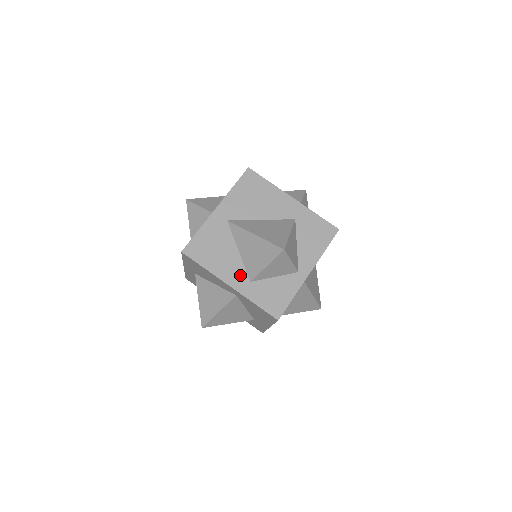
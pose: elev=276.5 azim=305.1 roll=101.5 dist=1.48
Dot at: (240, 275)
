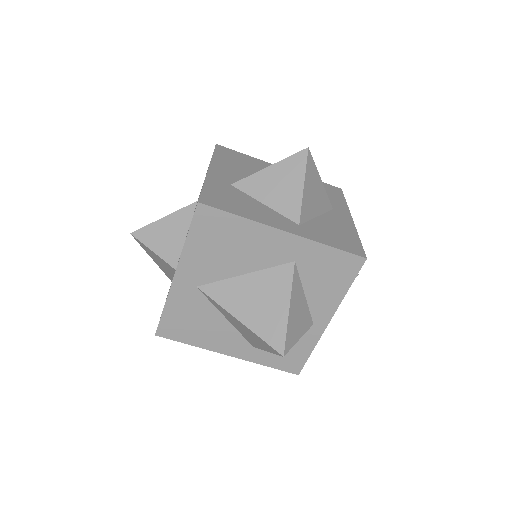
Dot at: (238, 343)
